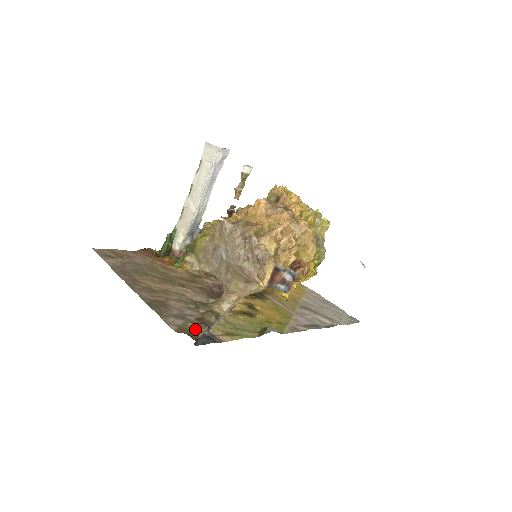
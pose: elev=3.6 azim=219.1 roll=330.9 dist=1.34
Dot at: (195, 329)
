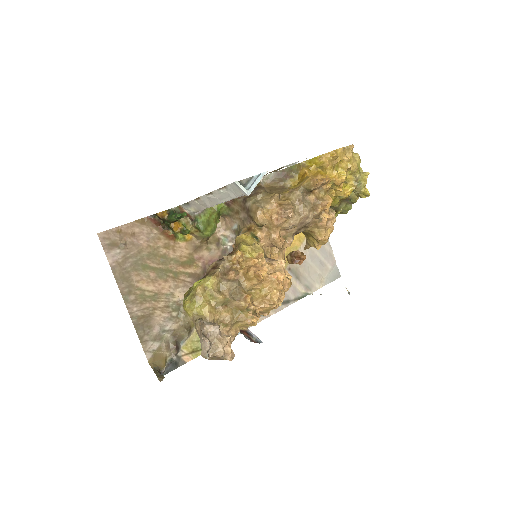
Dot at: (166, 353)
